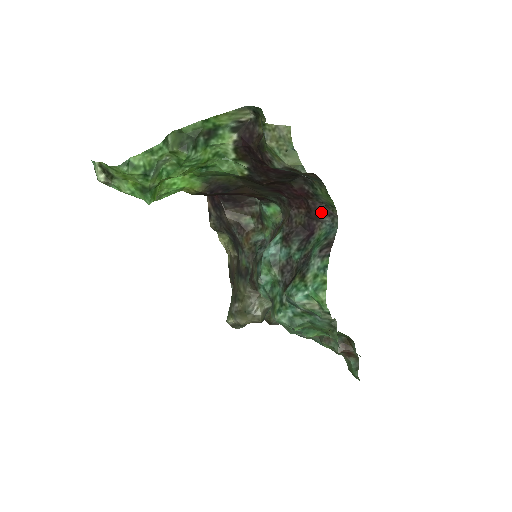
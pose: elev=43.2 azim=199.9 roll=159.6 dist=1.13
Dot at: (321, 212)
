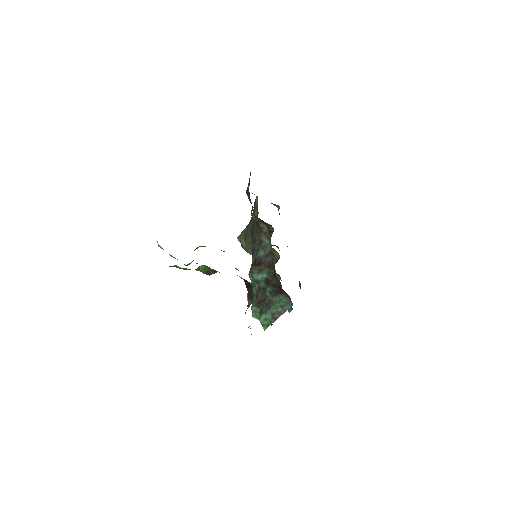
Dot at: (287, 295)
